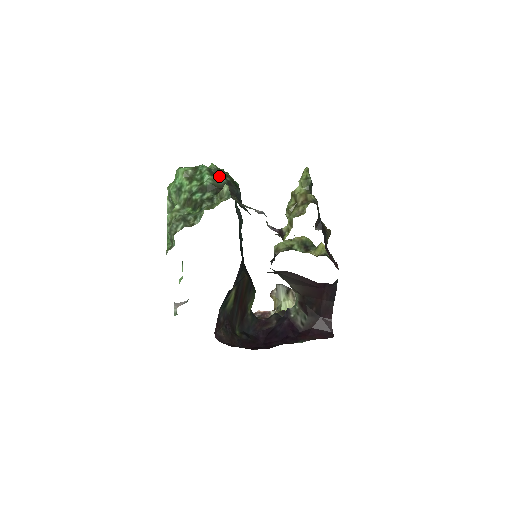
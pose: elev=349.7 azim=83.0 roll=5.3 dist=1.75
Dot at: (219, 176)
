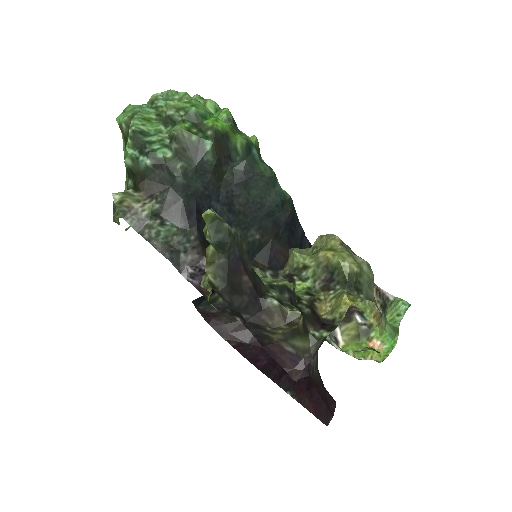
Dot at: (144, 151)
